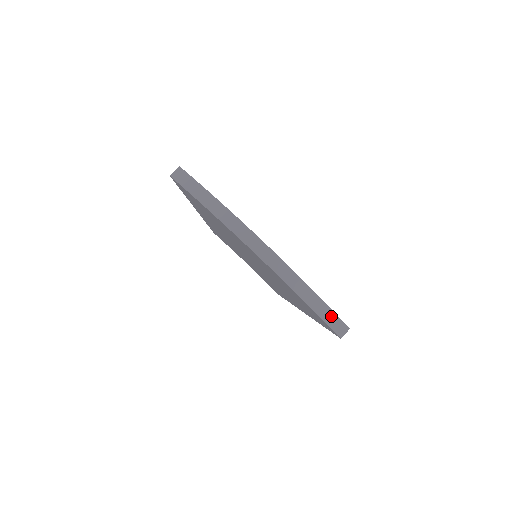
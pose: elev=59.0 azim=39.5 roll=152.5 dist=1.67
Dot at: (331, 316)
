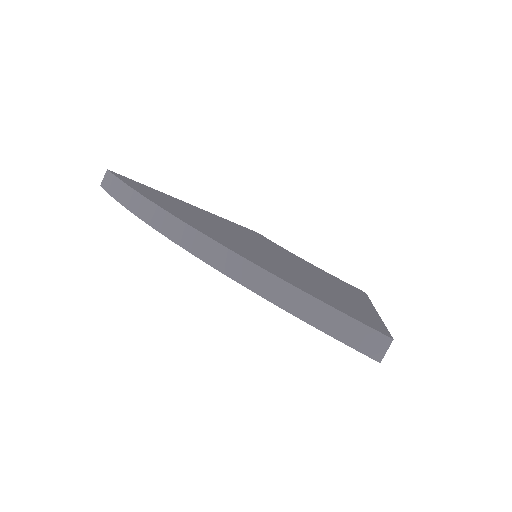
Dot at: (340, 322)
